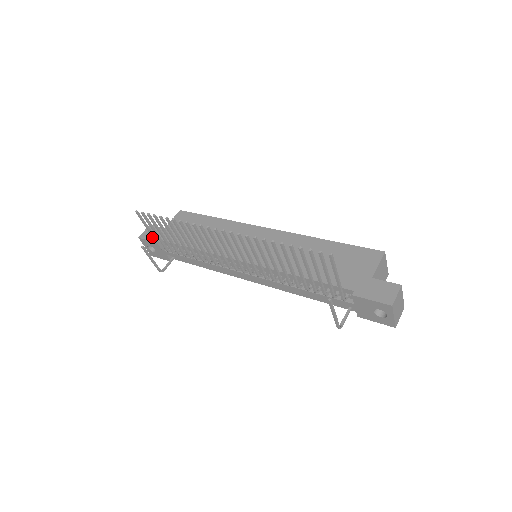
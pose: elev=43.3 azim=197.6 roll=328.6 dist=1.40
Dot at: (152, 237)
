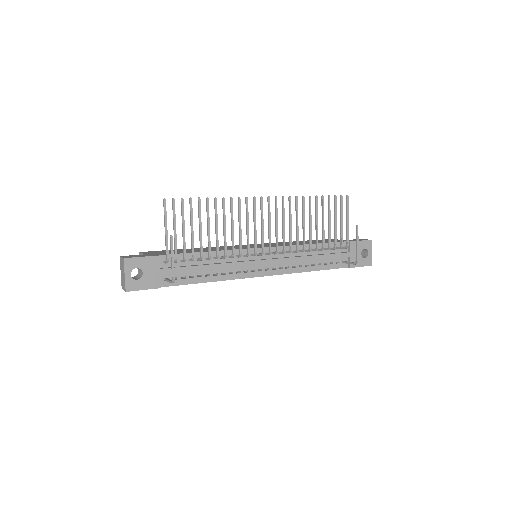
Dot at: (143, 256)
